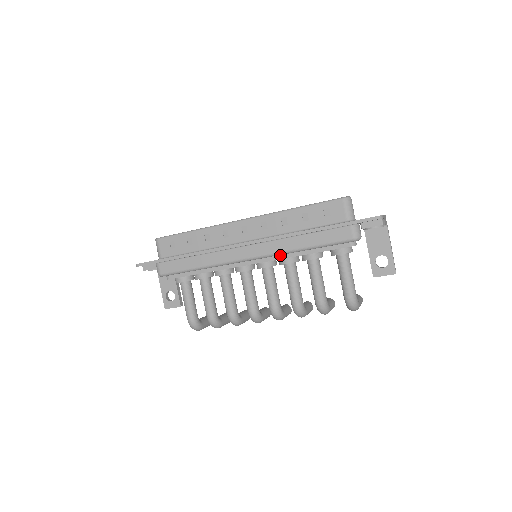
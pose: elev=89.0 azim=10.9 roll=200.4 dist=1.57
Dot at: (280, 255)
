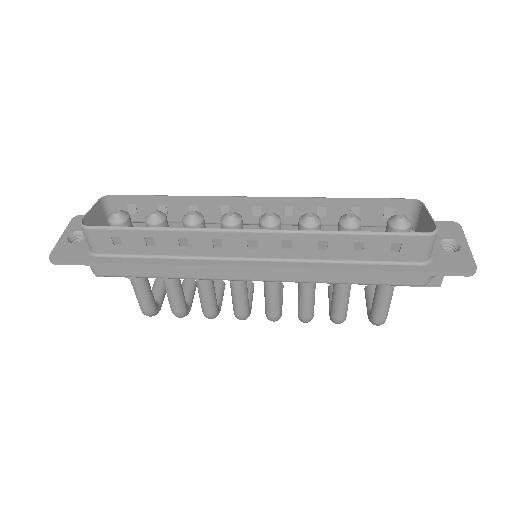
Dot at: occluded
